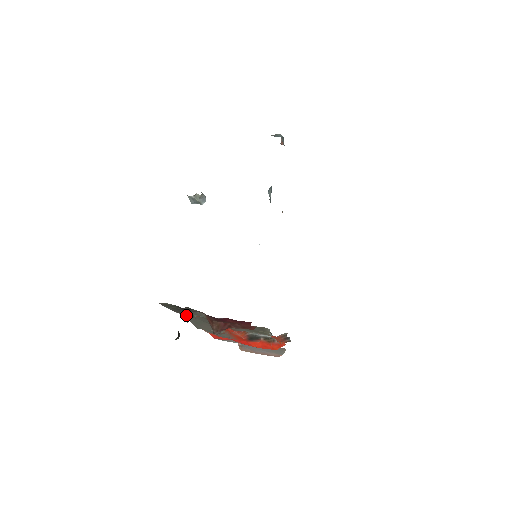
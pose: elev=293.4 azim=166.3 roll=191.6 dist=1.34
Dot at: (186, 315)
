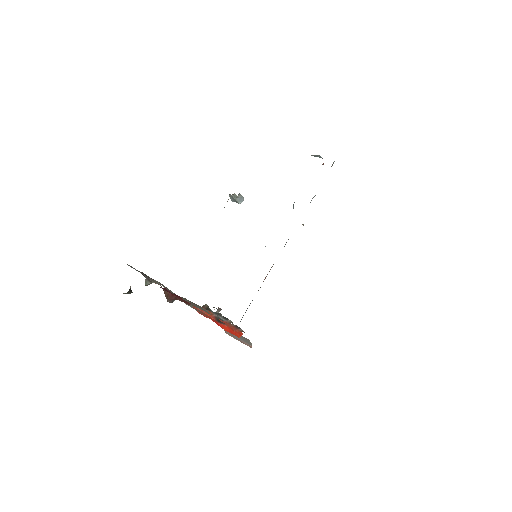
Dot at: (145, 279)
